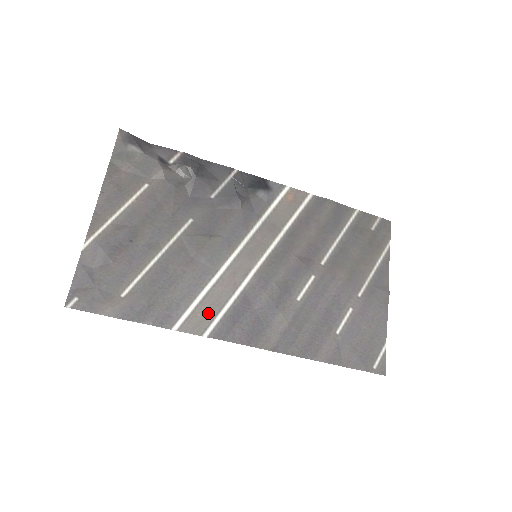
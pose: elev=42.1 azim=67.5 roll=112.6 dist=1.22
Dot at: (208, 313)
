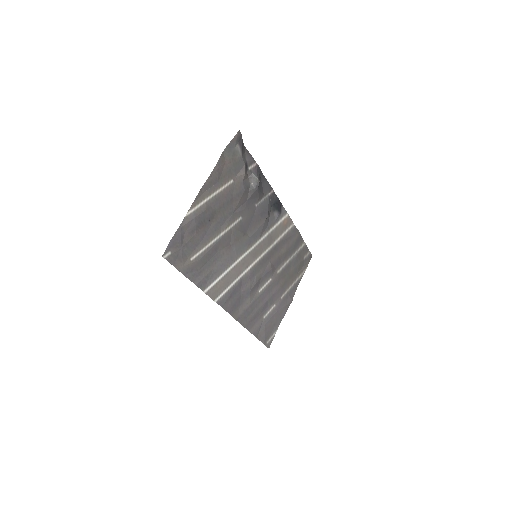
Dot at: (222, 286)
